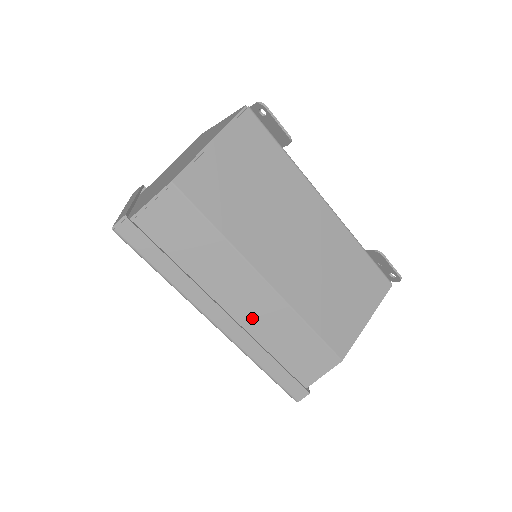
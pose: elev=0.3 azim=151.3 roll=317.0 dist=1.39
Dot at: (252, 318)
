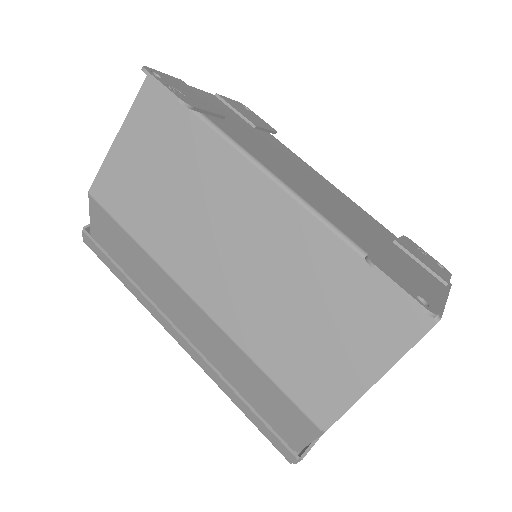
Dot at: (205, 342)
